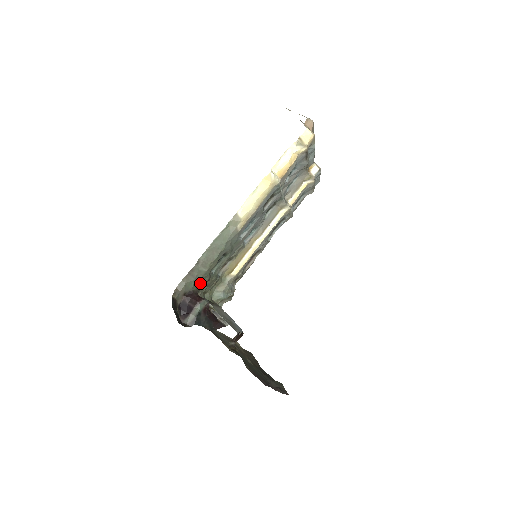
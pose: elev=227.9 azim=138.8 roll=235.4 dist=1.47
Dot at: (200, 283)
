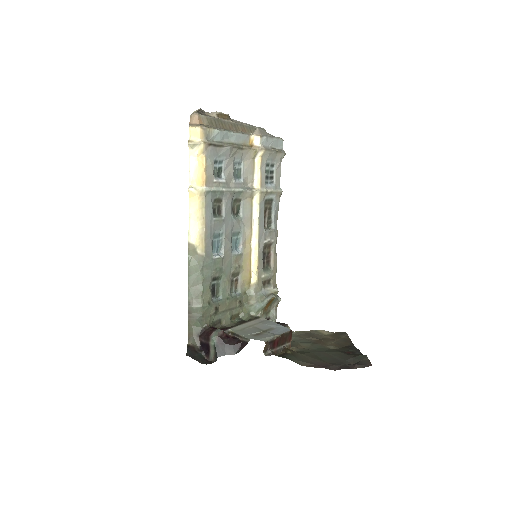
Dot at: (209, 317)
